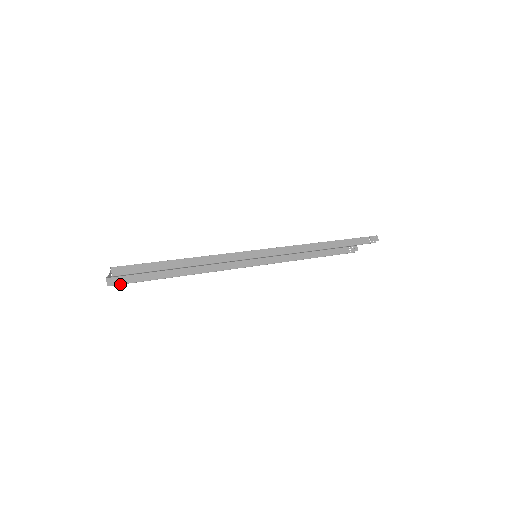
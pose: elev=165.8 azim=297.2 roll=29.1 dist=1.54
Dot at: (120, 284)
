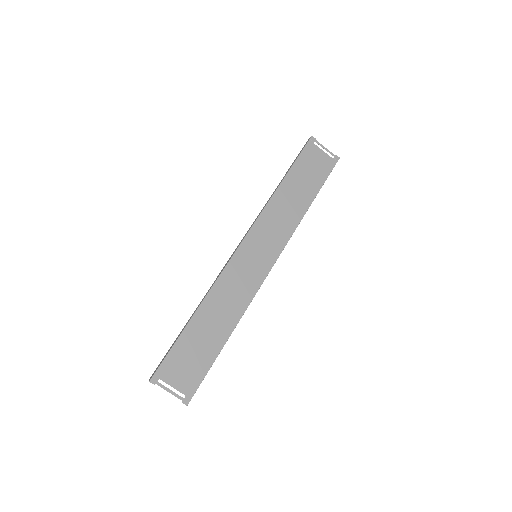
Dot at: occluded
